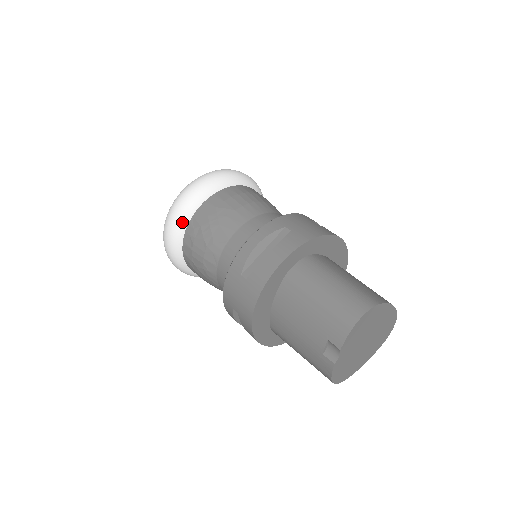
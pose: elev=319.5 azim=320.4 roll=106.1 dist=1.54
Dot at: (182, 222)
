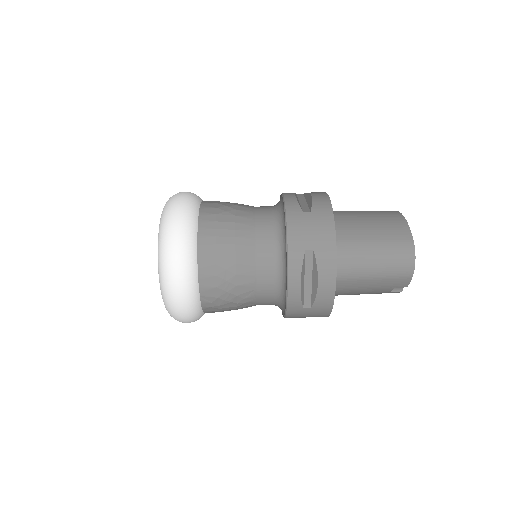
Dot at: (196, 308)
